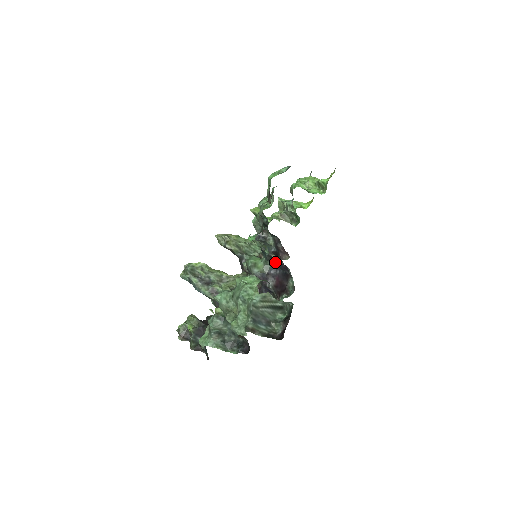
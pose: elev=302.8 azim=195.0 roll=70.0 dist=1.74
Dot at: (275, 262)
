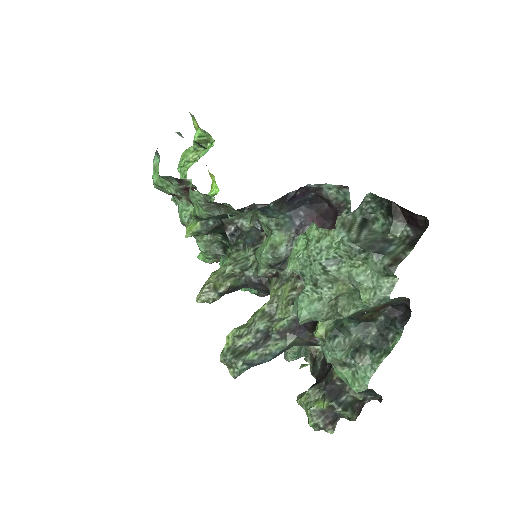
Dot at: (287, 205)
